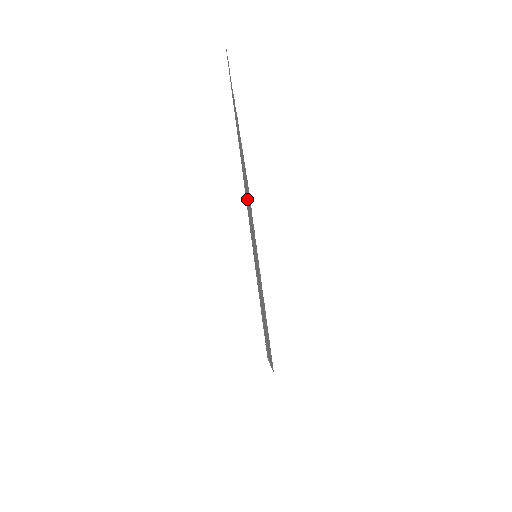
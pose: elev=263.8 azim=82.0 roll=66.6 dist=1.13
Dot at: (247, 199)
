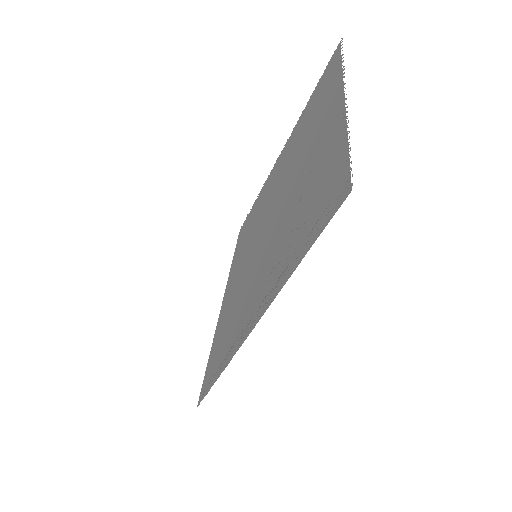
Dot at: (265, 272)
